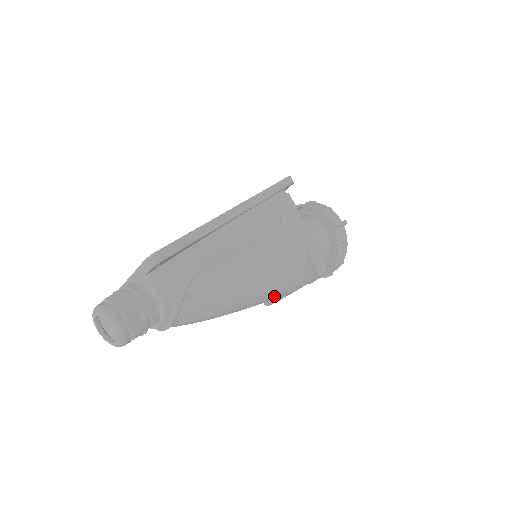
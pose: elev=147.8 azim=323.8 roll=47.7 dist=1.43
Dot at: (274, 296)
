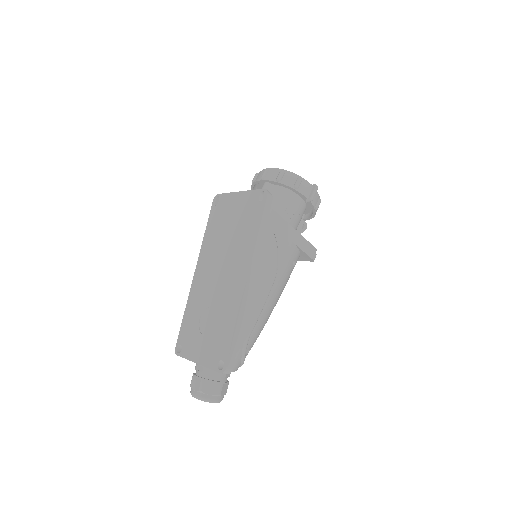
Dot at: occluded
